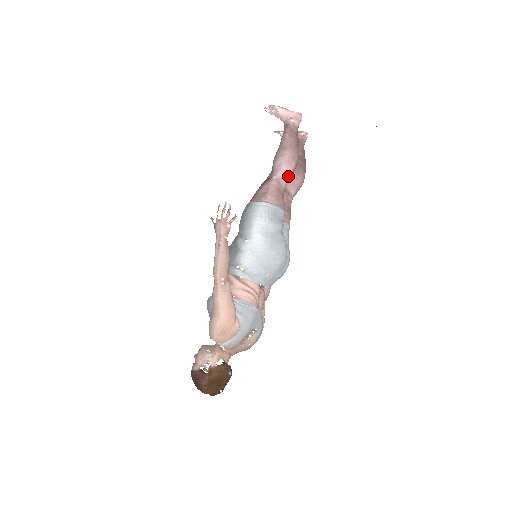
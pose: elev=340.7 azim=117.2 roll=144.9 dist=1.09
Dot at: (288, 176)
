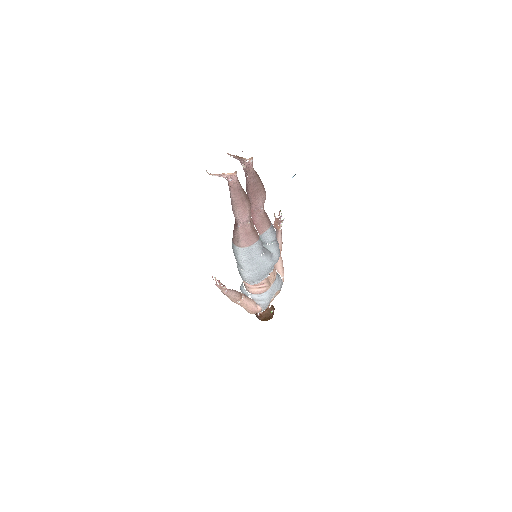
Dot at: (248, 221)
